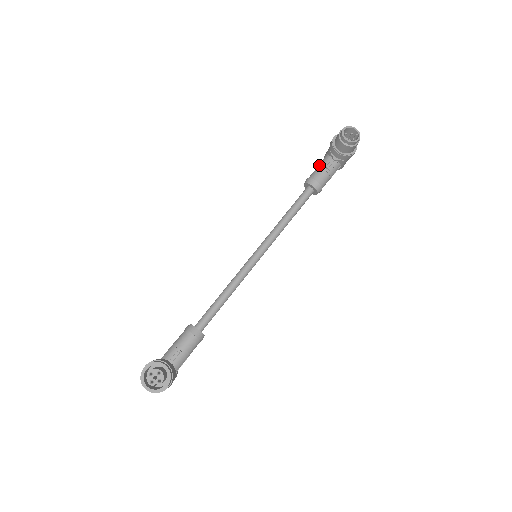
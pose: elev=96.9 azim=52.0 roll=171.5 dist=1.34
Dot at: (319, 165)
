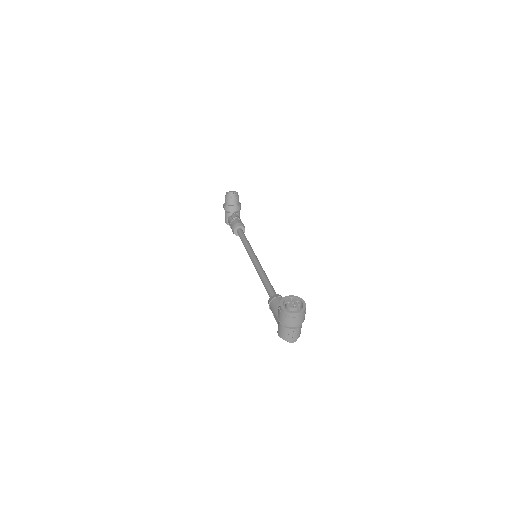
Dot at: (230, 221)
